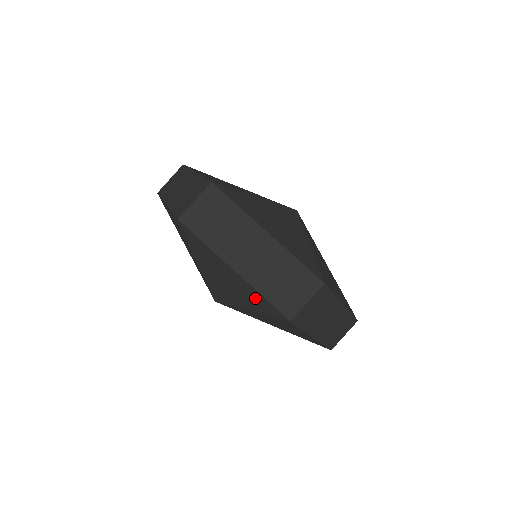
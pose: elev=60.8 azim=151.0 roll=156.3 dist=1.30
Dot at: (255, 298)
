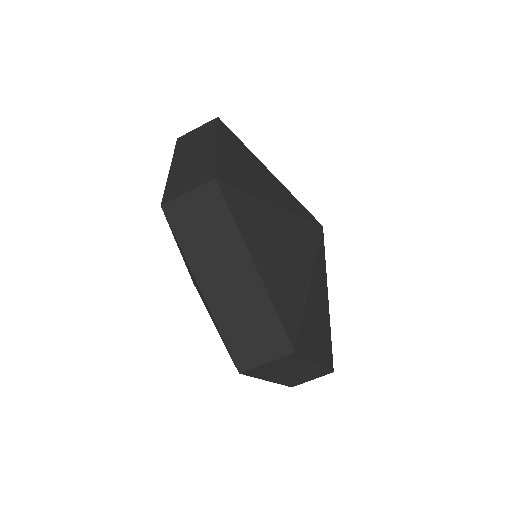
Dot at: occluded
